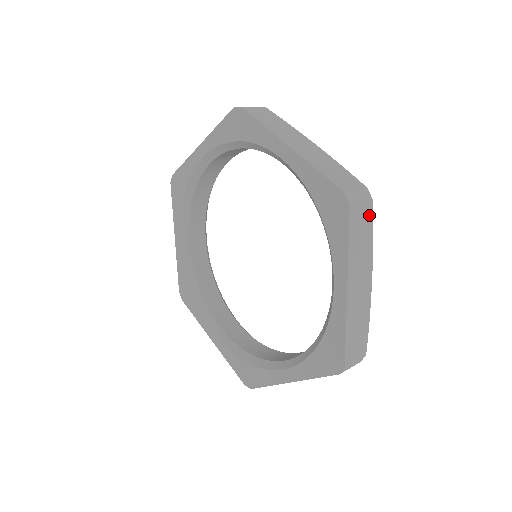
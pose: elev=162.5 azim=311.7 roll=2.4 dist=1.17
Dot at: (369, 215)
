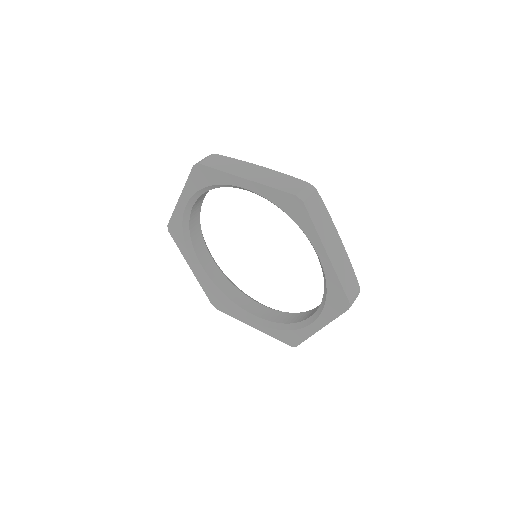
Dot at: occluded
